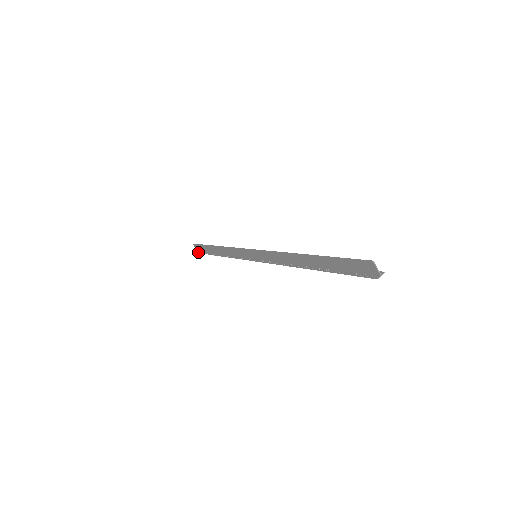
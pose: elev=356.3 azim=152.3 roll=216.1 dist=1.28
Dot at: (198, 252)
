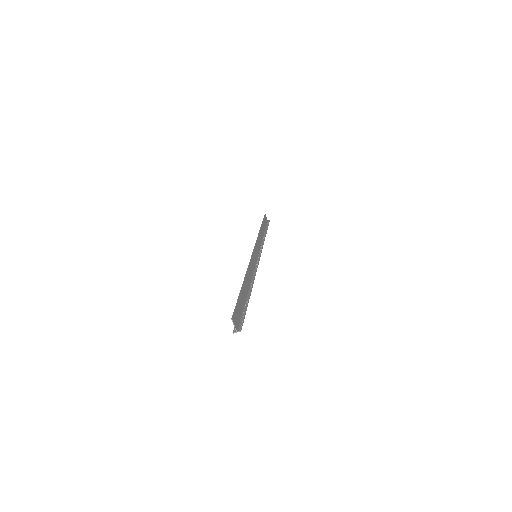
Dot at: occluded
